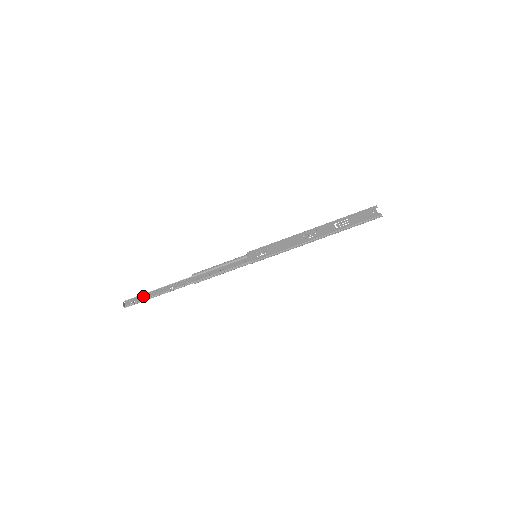
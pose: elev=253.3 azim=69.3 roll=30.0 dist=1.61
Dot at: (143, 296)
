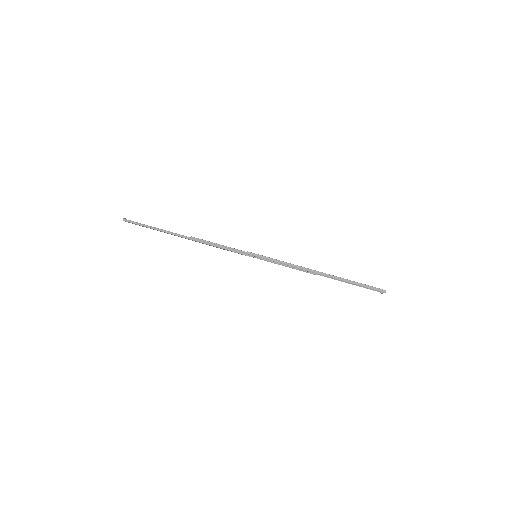
Dot at: occluded
